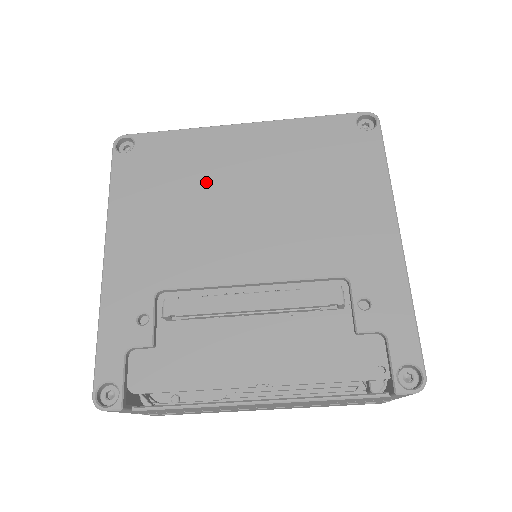
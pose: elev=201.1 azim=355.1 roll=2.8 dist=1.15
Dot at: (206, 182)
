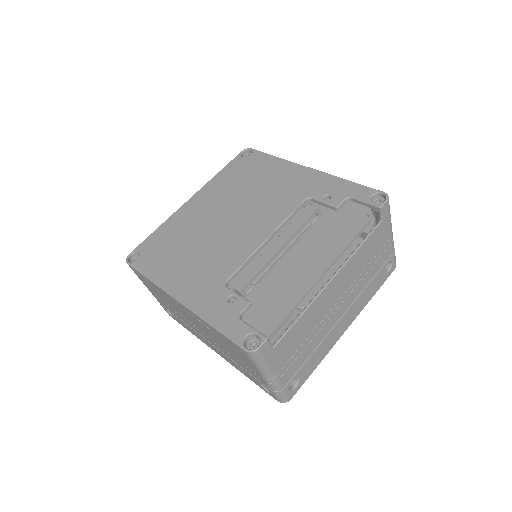
Dot at: (197, 230)
